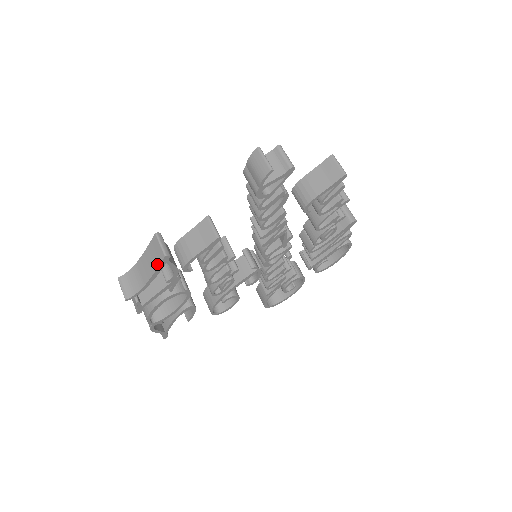
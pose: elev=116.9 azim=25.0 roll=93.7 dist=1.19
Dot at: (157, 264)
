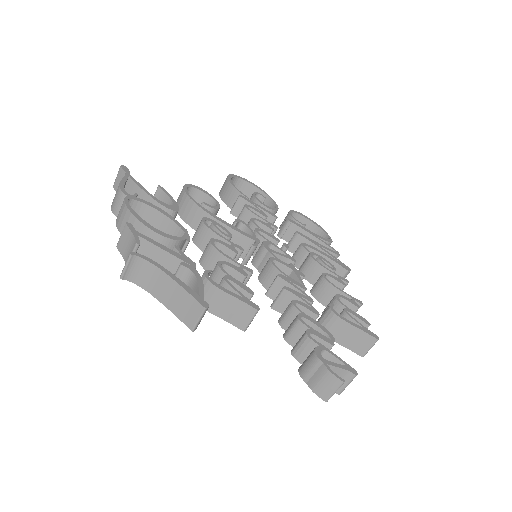
Dot at: (179, 315)
